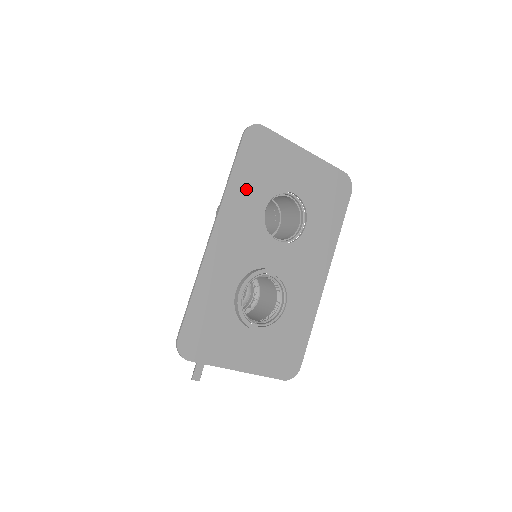
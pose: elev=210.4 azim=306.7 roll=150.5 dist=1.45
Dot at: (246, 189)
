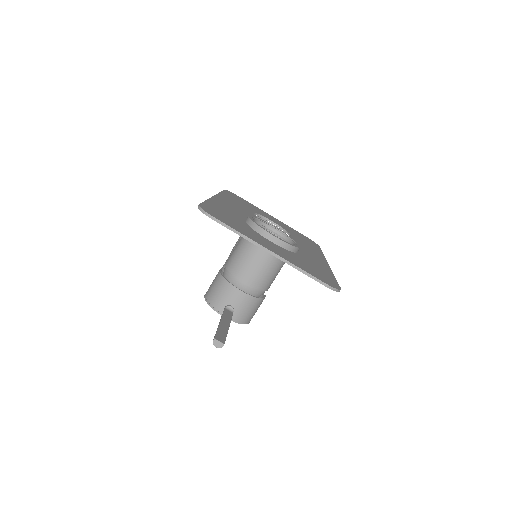
Dot at: occluded
